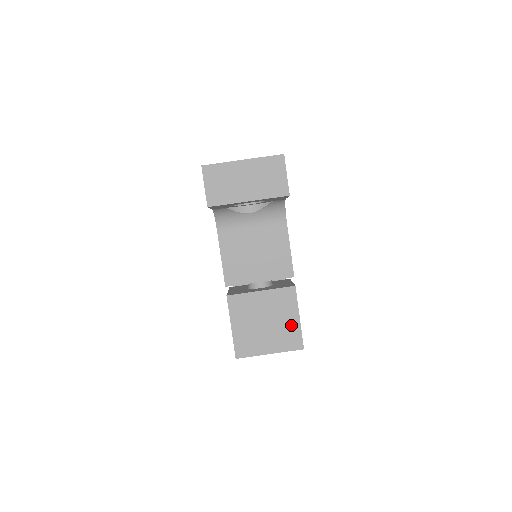
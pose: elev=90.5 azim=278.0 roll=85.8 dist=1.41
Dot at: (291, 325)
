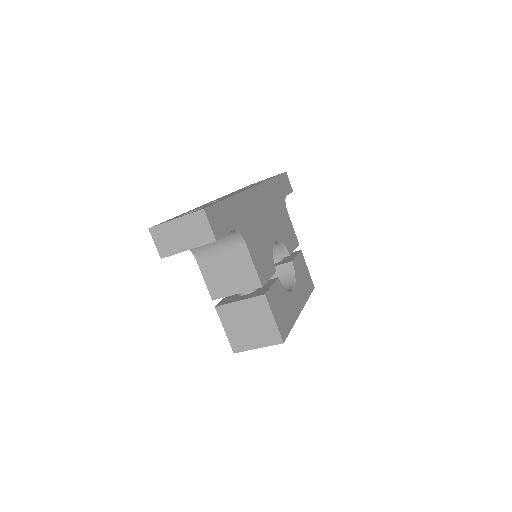
Dot at: (269, 325)
